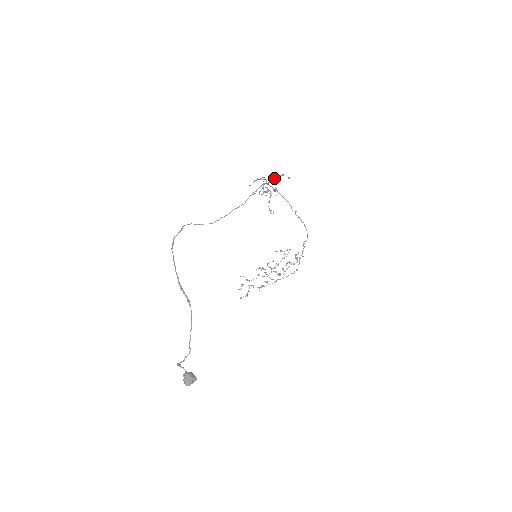
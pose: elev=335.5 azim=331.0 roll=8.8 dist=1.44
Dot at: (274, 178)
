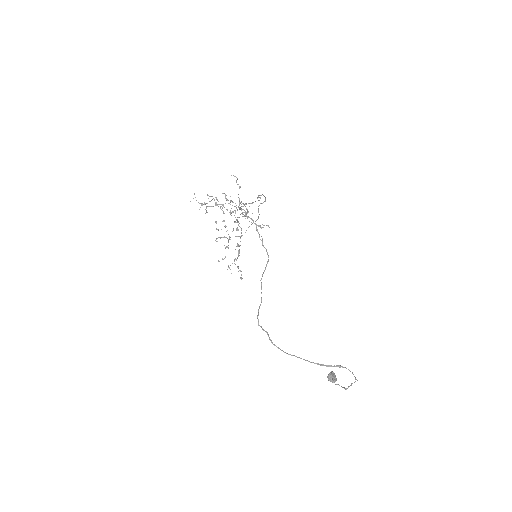
Dot at: (239, 198)
